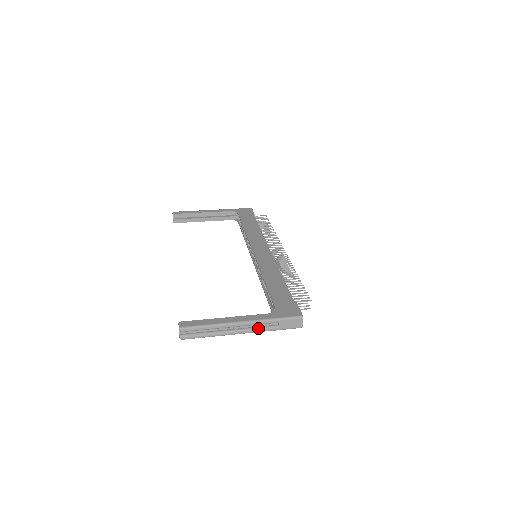
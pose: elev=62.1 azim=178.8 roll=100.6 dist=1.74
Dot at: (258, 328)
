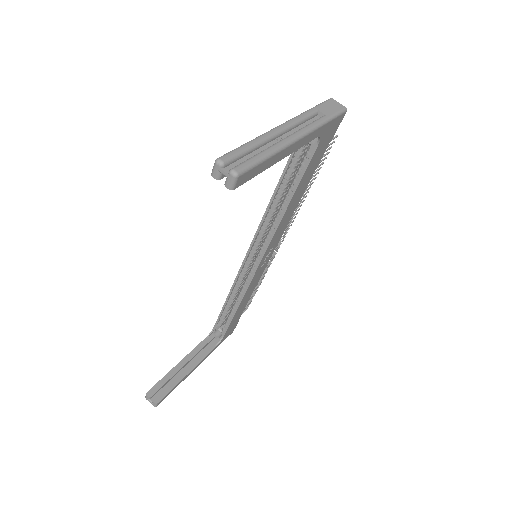
Dot at: (307, 125)
